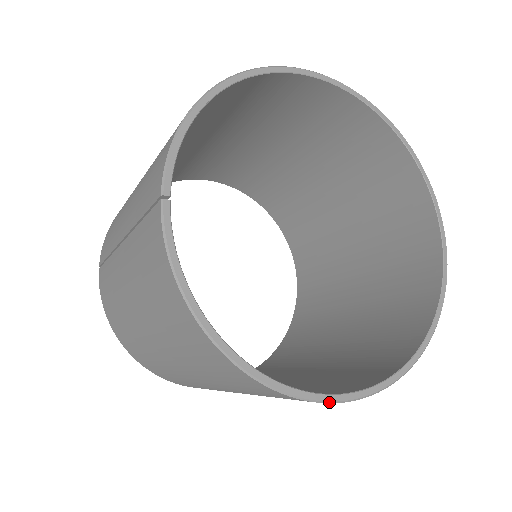
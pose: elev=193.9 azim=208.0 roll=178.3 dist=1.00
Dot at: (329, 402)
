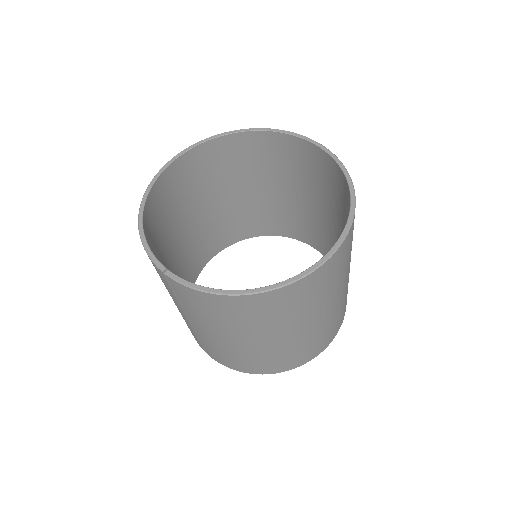
Dot at: (327, 260)
